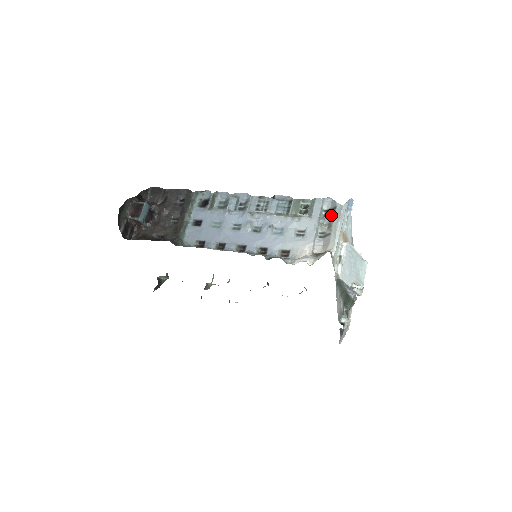
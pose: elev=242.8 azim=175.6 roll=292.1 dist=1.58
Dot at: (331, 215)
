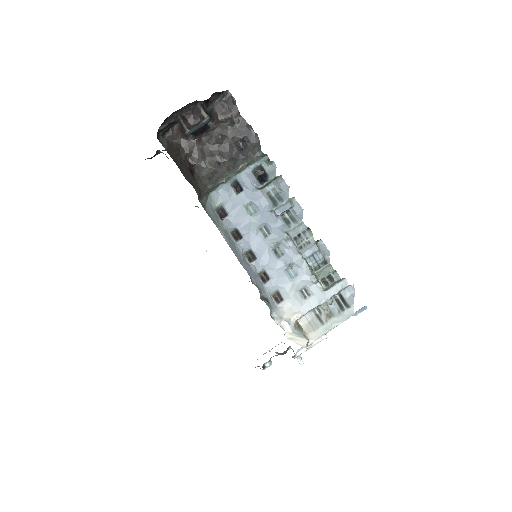
Dot at: (340, 307)
